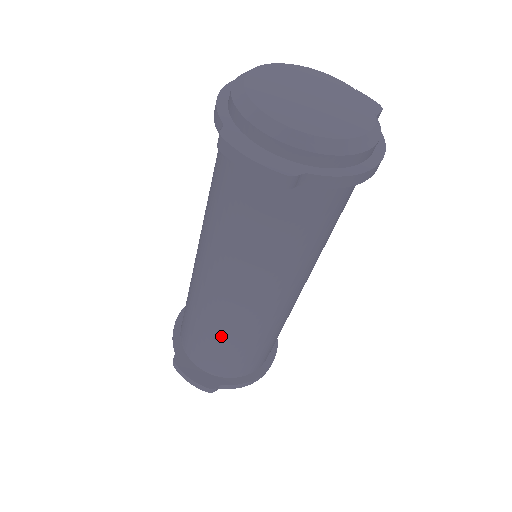
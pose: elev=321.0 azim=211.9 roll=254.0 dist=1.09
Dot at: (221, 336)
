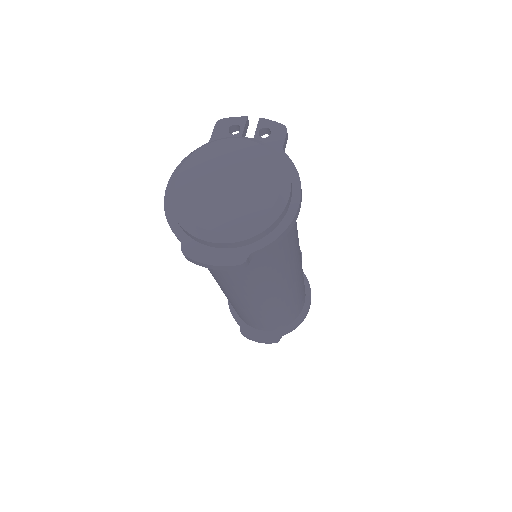
Dot at: (262, 316)
